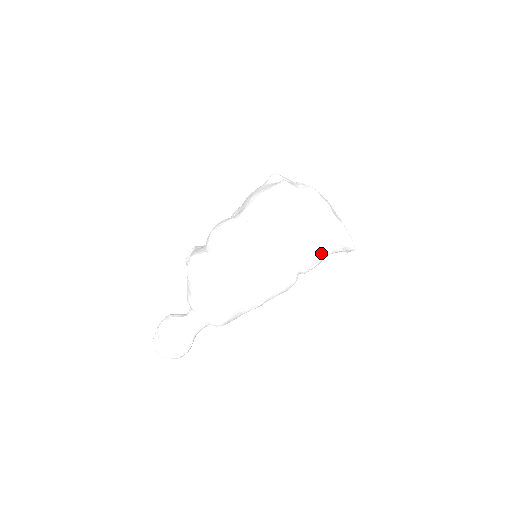
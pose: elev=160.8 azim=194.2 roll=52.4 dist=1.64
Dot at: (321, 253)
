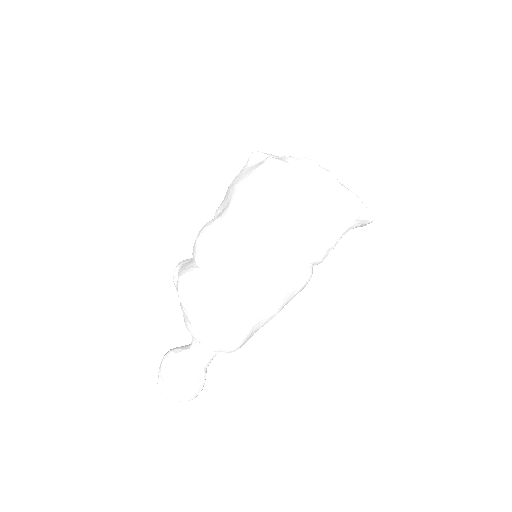
Dot at: (335, 235)
